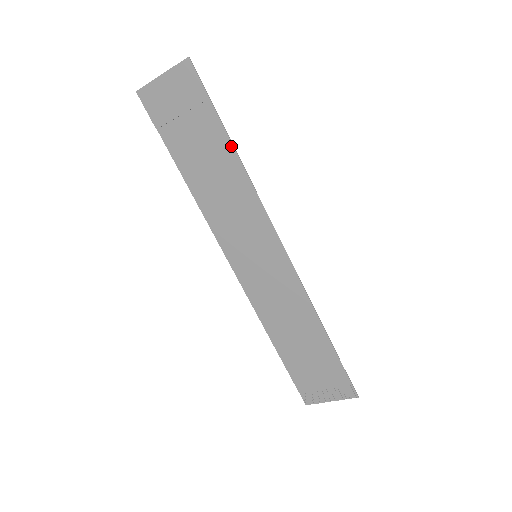
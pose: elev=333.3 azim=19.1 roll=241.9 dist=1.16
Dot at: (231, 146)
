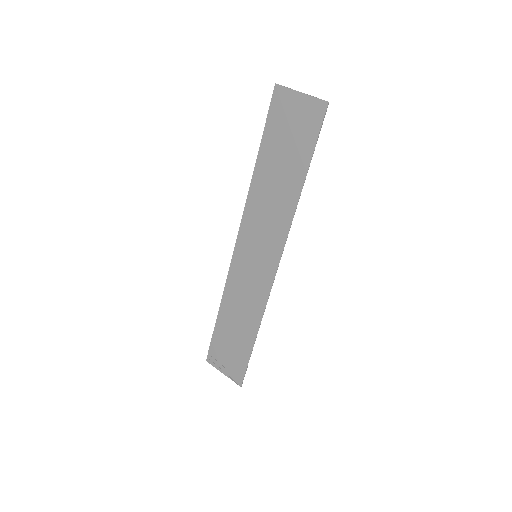
Dot at: (303, 181)
